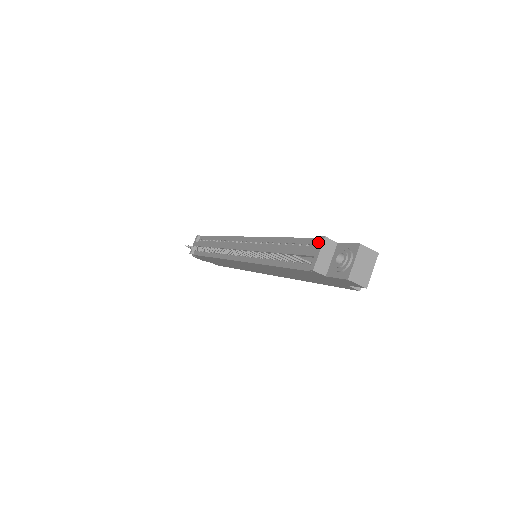
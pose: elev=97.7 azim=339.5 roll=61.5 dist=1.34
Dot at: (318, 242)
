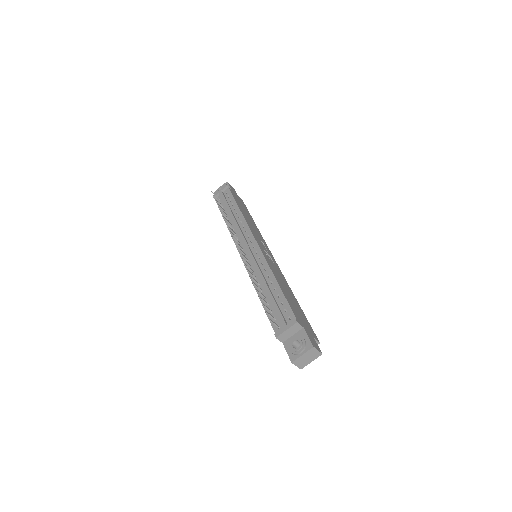
Dot at: (292, 317)
